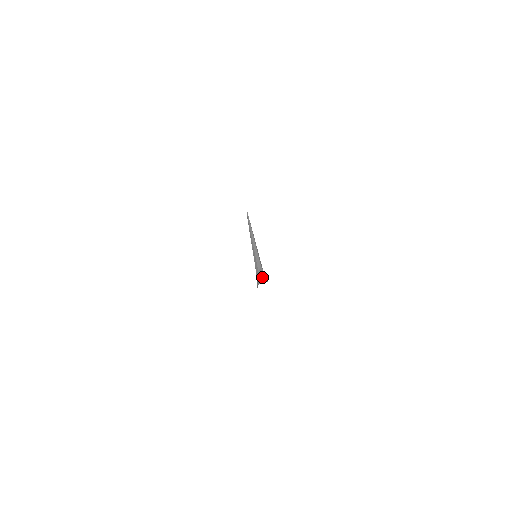
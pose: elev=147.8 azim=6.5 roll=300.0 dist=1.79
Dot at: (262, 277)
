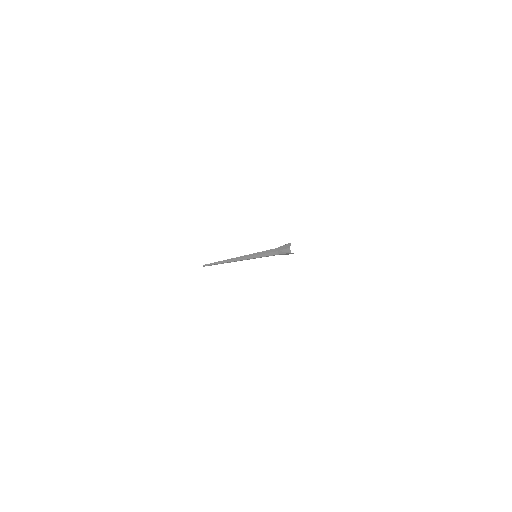
Dot at: (287, 244)
